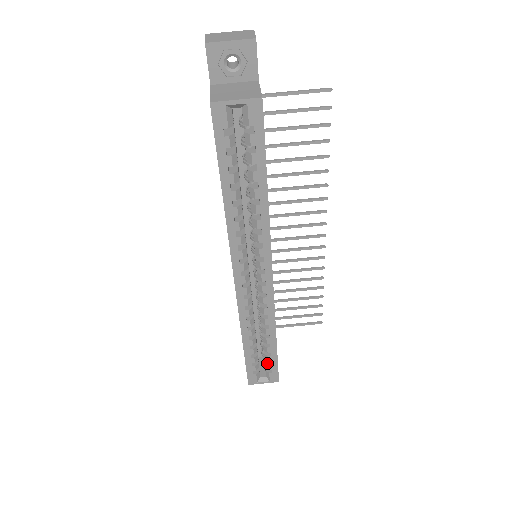
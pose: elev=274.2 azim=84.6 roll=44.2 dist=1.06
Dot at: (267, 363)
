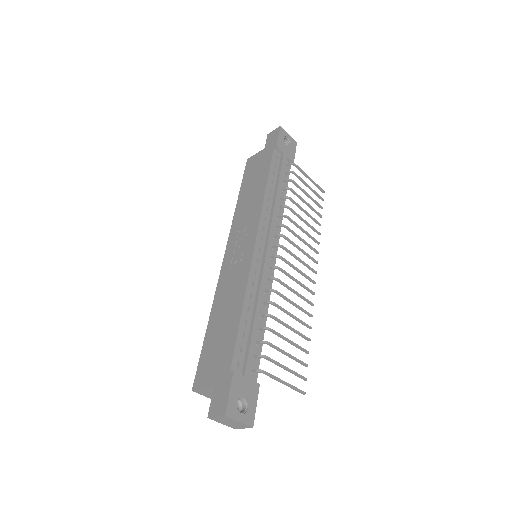
Dot at: occluded
